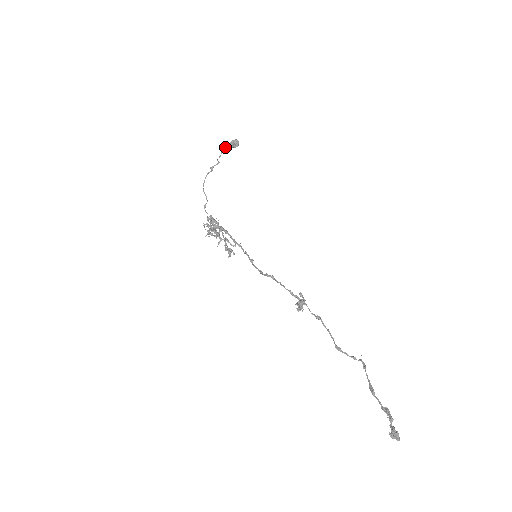
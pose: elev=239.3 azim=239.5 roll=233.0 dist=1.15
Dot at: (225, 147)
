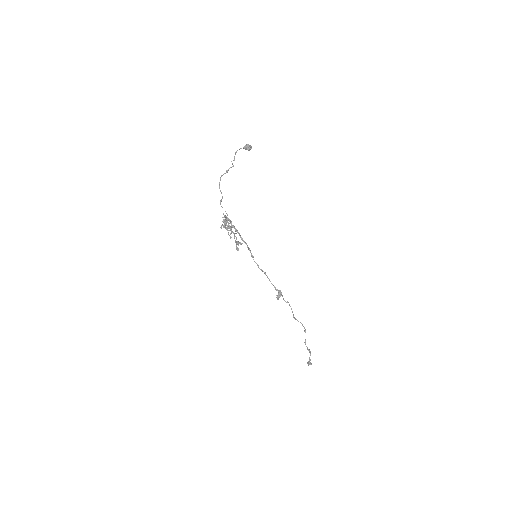
Dot at: (239, 149)
